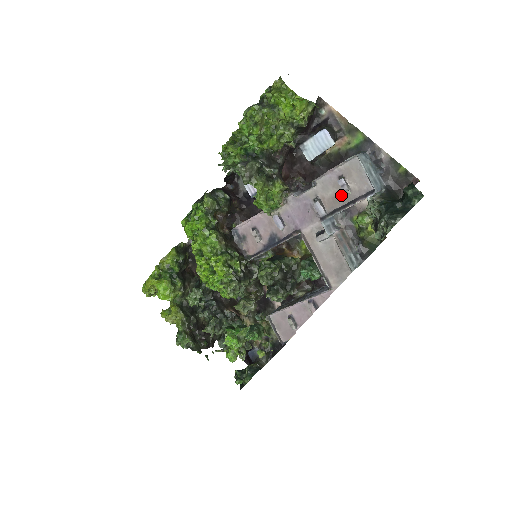
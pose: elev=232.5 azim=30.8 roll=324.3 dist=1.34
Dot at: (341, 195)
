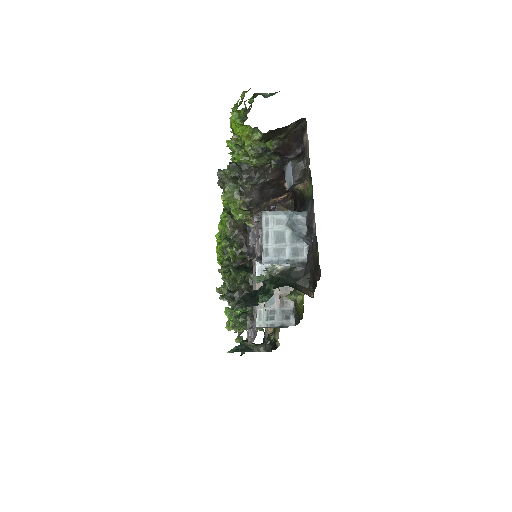
Dot at: occluded
